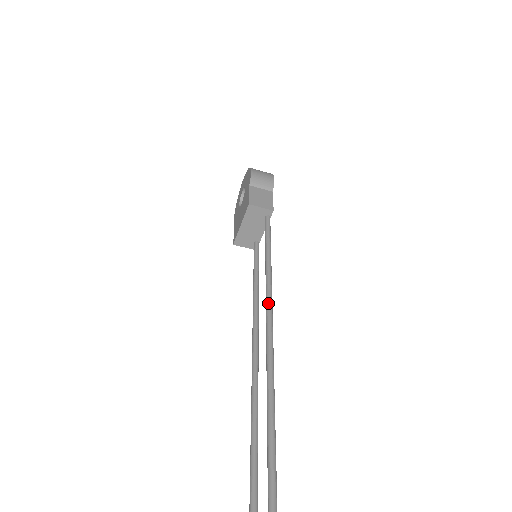
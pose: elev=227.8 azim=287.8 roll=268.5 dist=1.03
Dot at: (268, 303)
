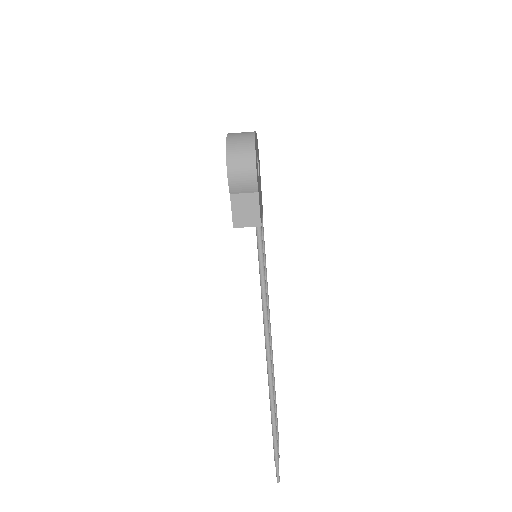
Dot at: (265, 331)
